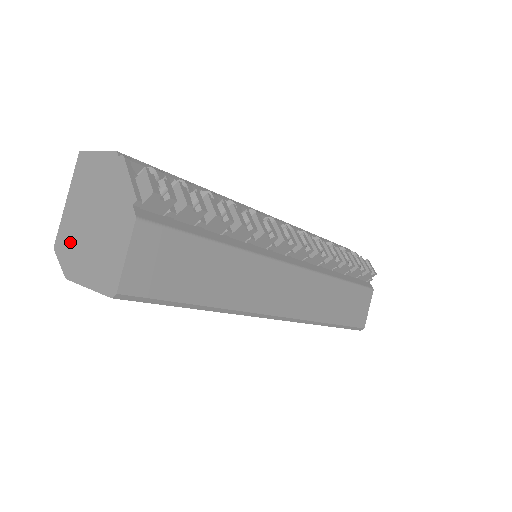
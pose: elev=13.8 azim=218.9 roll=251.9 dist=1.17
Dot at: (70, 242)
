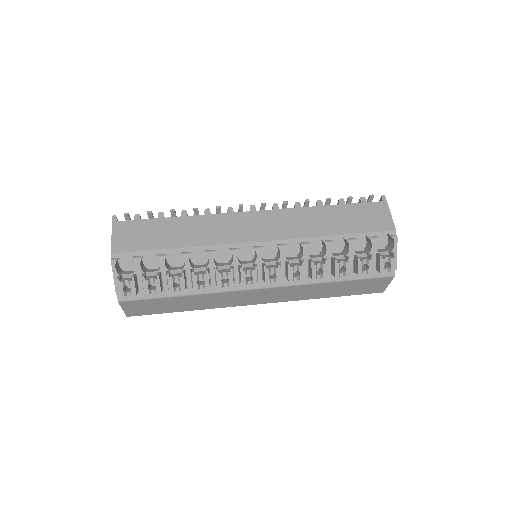
Dot at: occluded
